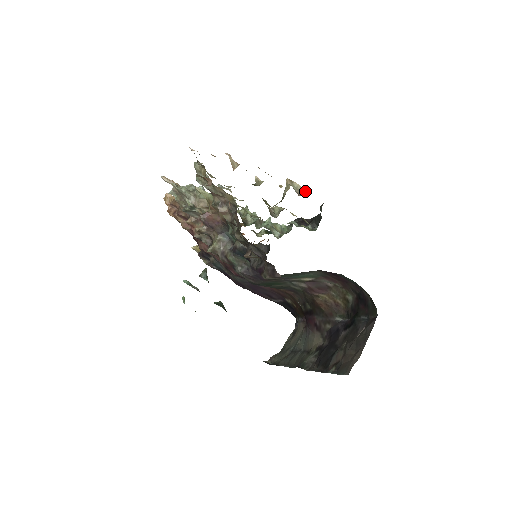
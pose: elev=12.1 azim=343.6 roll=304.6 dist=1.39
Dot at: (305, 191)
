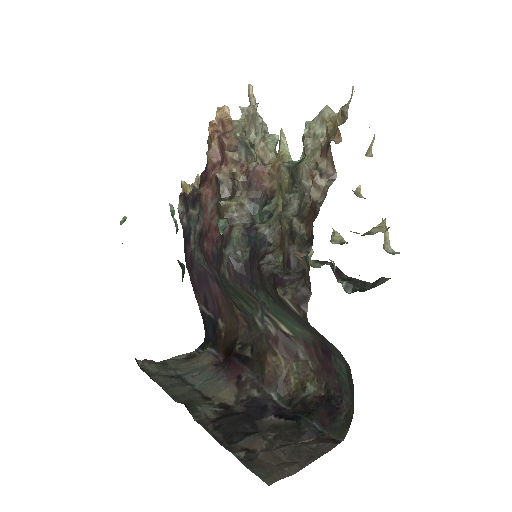
Dot at: (389, 249)
